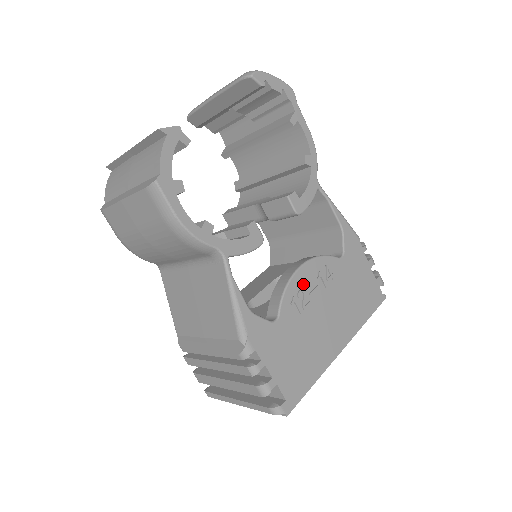
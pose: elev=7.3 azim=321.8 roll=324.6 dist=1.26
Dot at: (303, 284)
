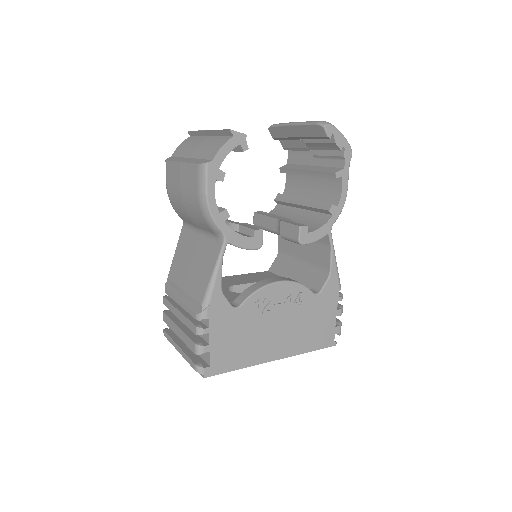
Dot at: (273, 295)
